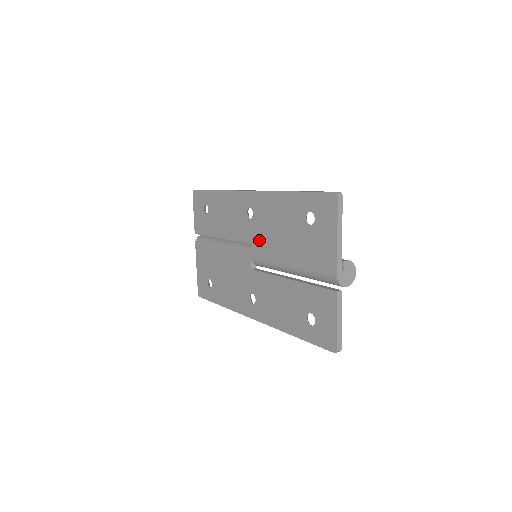
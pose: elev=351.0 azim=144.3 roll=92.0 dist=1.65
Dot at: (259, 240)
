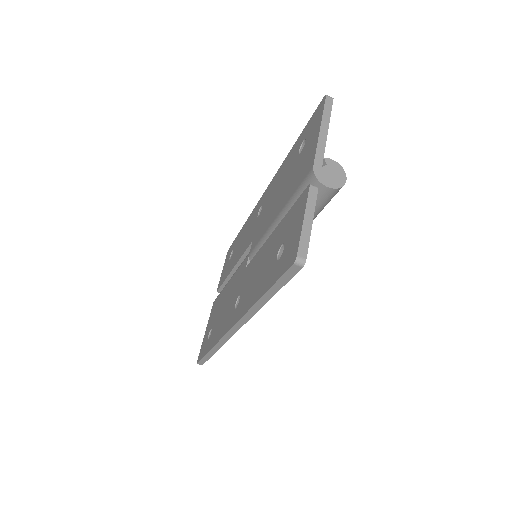
Dot at: (259, 226)
